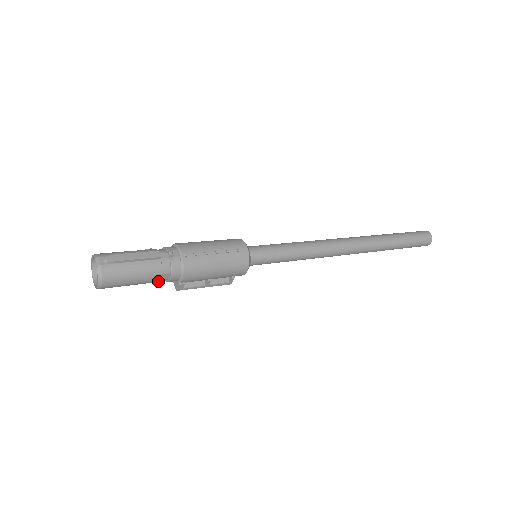
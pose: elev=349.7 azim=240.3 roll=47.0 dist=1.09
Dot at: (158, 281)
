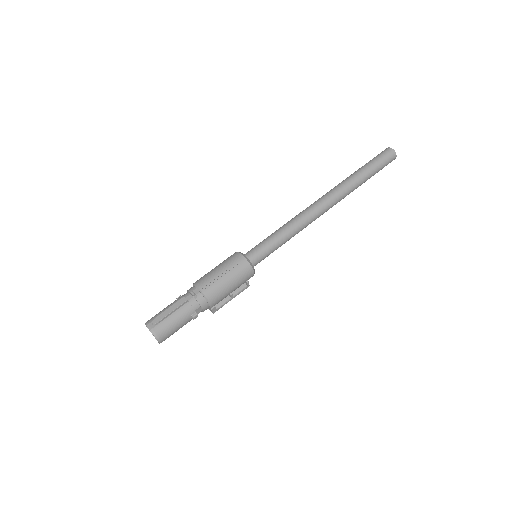
Dot at: (195, 316)
